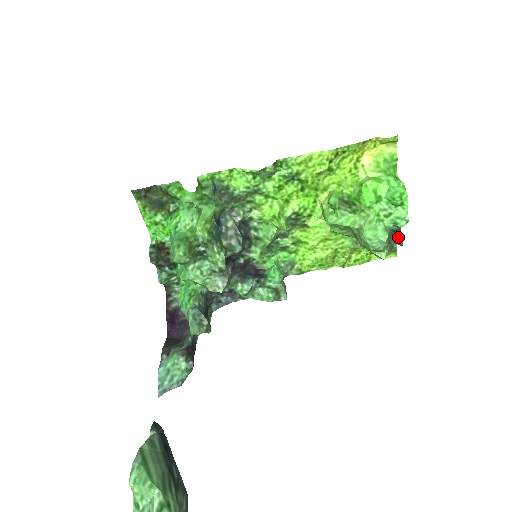
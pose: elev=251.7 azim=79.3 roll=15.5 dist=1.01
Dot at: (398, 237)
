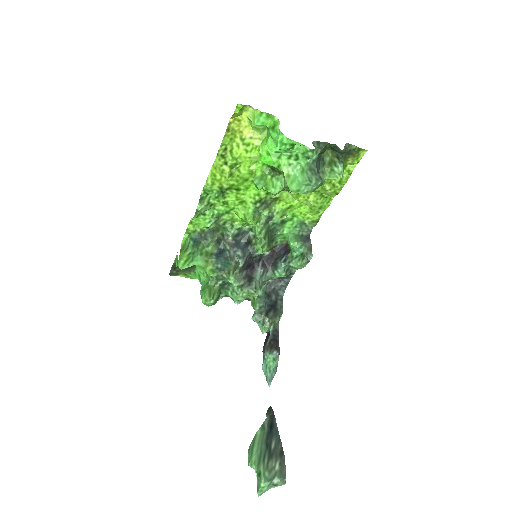
Dot at: (338, 149)
